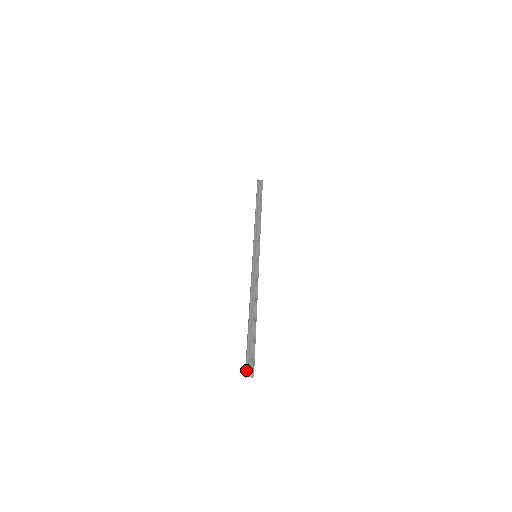
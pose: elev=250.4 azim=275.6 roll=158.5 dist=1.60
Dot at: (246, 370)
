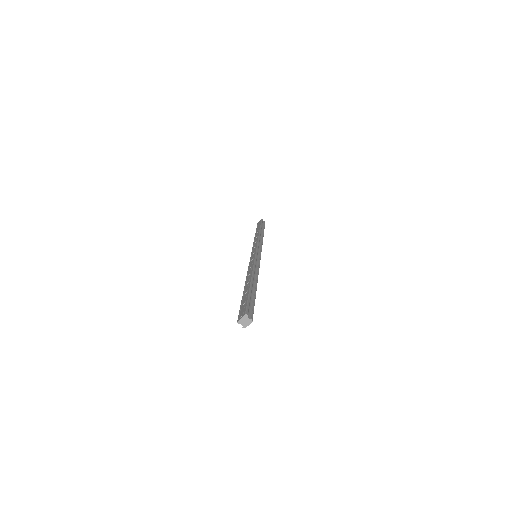
Dot at: (246, 313)
